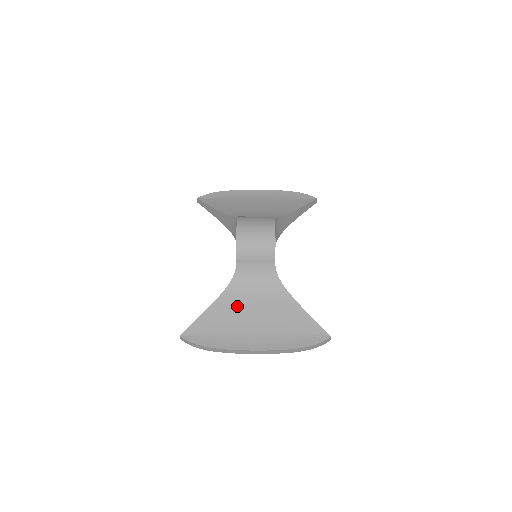
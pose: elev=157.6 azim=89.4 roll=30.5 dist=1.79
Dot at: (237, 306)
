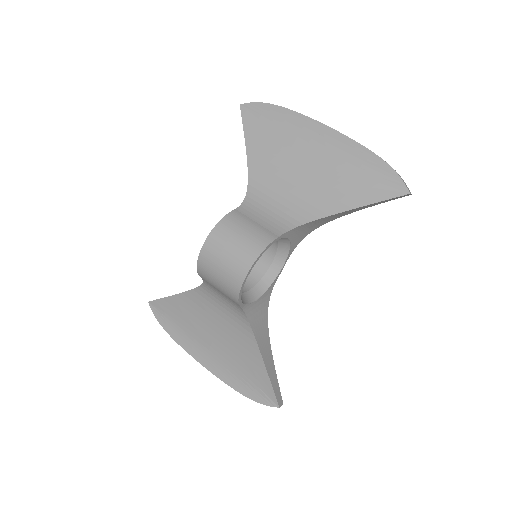
Dot at: (201, 312)
